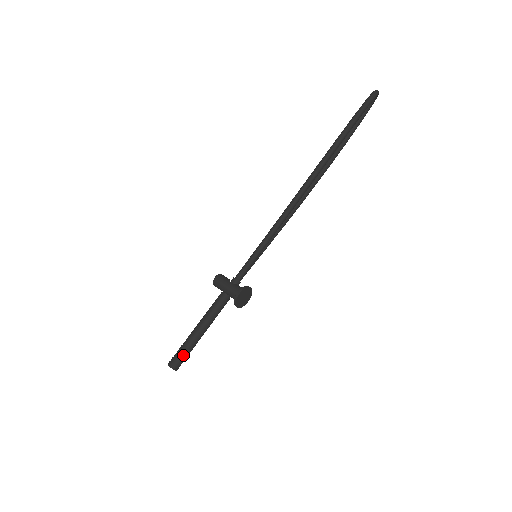
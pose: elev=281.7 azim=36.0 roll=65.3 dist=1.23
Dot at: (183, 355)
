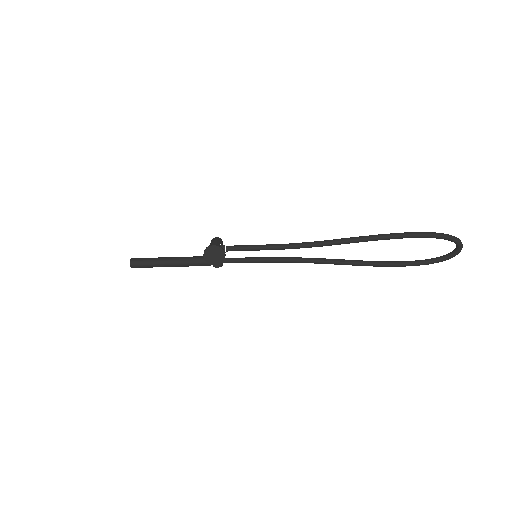
Dot at: (145, 261)
